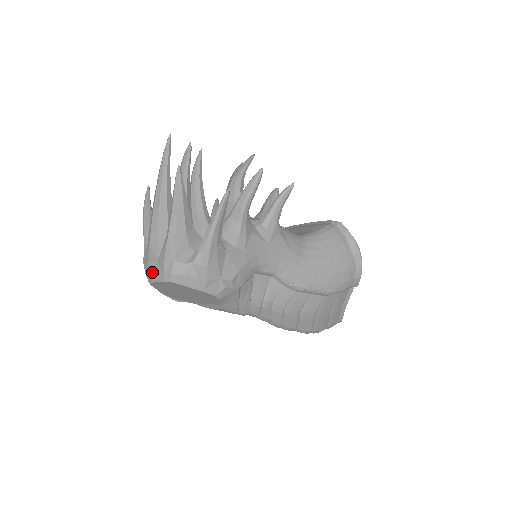
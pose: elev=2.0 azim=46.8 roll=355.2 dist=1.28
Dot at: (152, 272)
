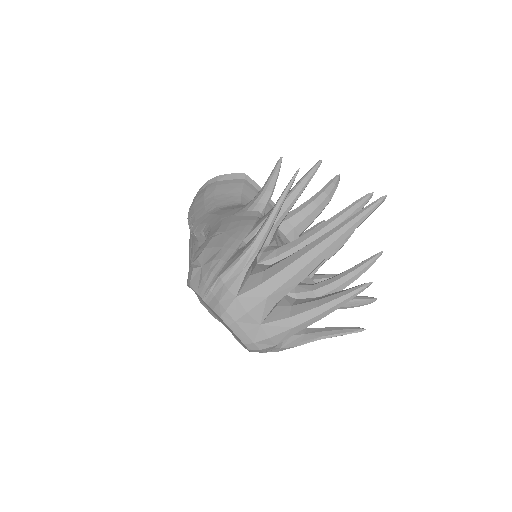
Dot at: (242, 324)
